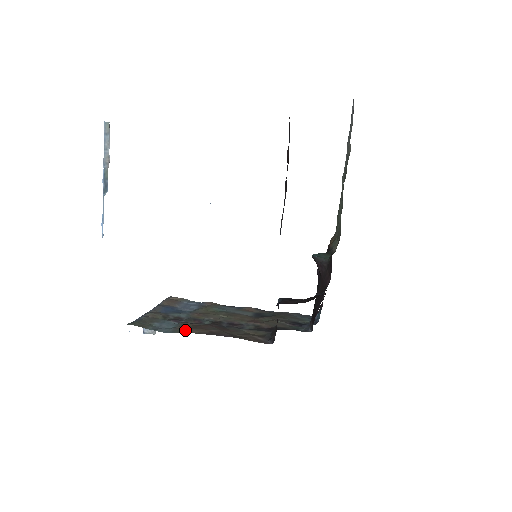
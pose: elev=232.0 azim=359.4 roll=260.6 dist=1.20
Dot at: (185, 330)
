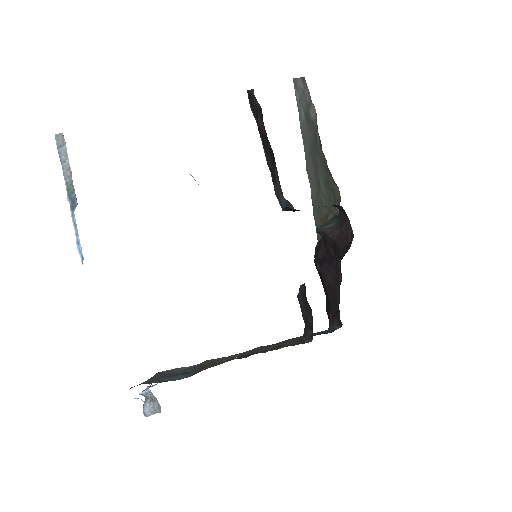
Dot at: (205, 368)
